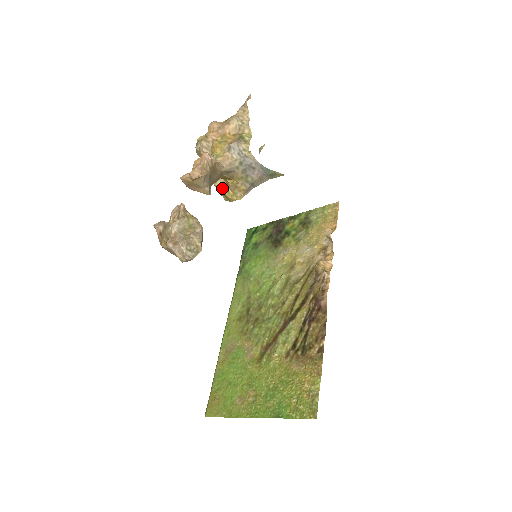
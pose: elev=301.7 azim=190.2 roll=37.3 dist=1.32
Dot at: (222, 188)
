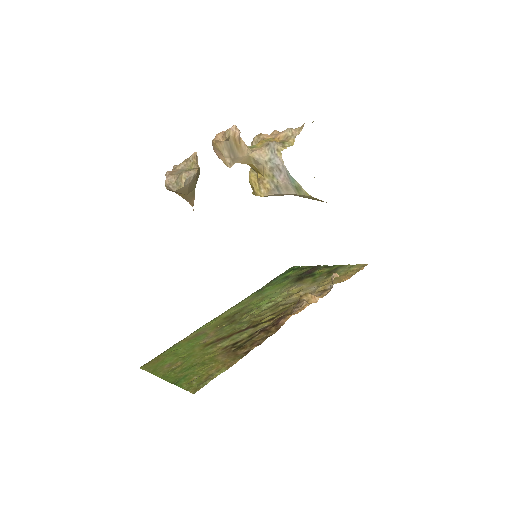
Dot at: (253, 180)
